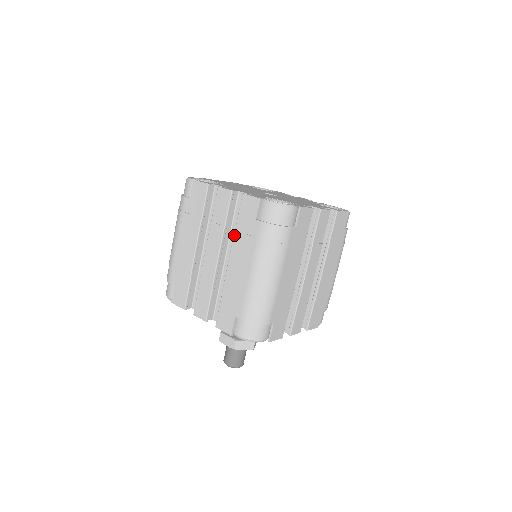
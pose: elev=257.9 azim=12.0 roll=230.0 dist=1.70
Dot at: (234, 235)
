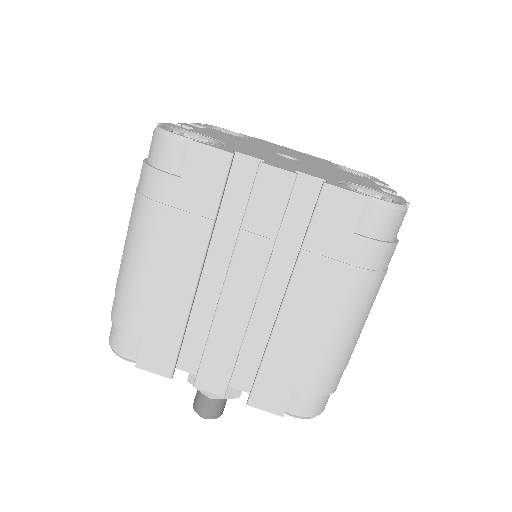
Dot at: occluded
